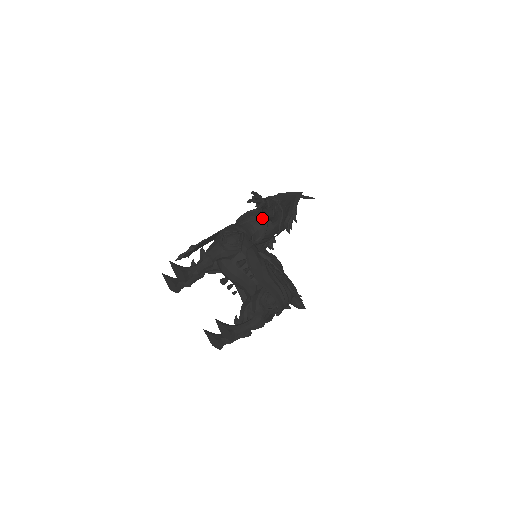
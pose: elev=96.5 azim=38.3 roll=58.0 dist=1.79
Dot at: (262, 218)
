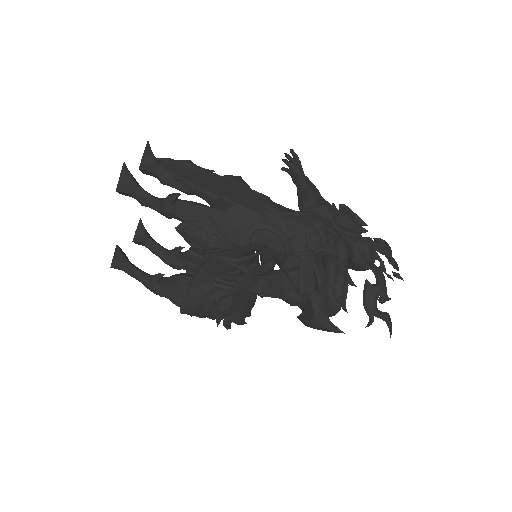
Dot at: (293, 261)
